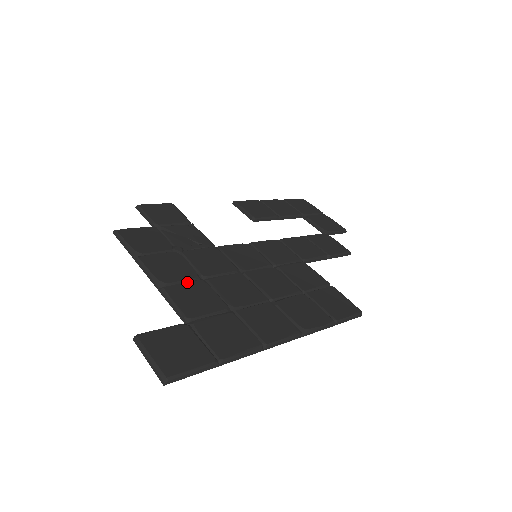
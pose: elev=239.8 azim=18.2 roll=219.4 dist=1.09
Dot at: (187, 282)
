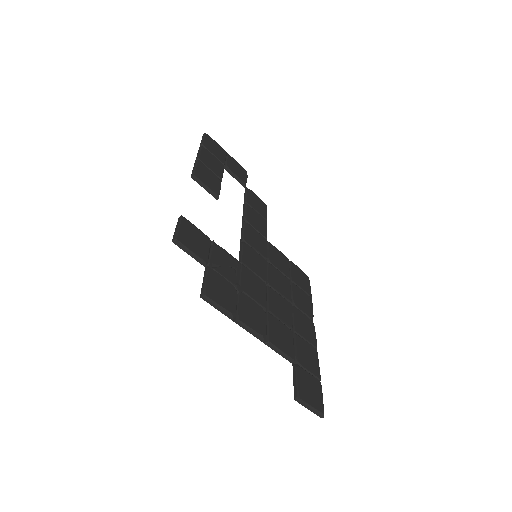
Dot at: (269, 324)
